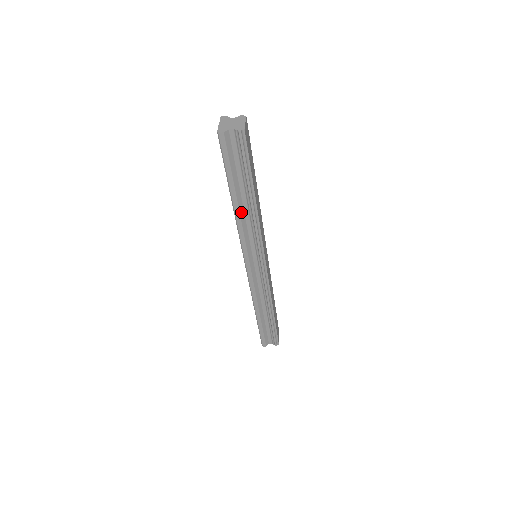
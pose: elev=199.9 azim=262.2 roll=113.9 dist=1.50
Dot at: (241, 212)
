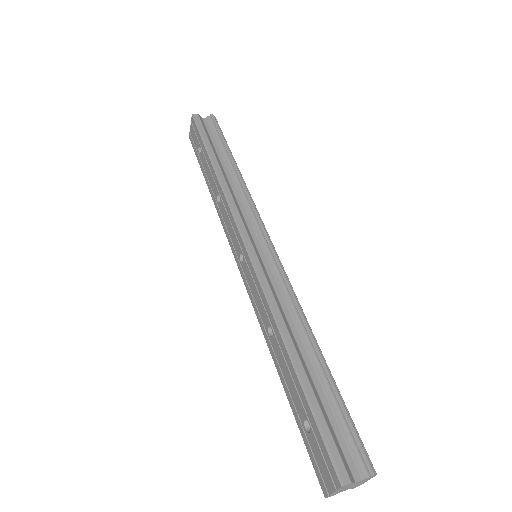
Dot at: occluded
